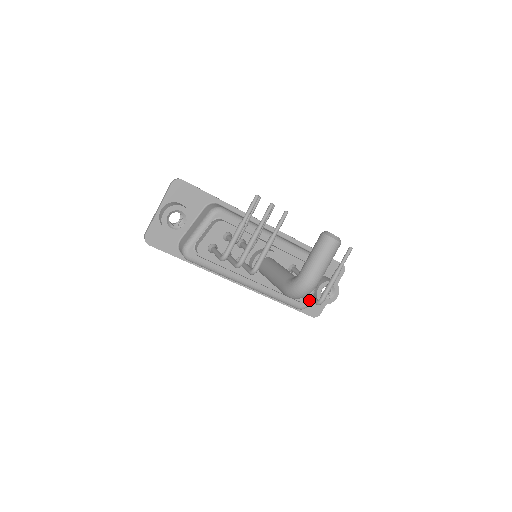
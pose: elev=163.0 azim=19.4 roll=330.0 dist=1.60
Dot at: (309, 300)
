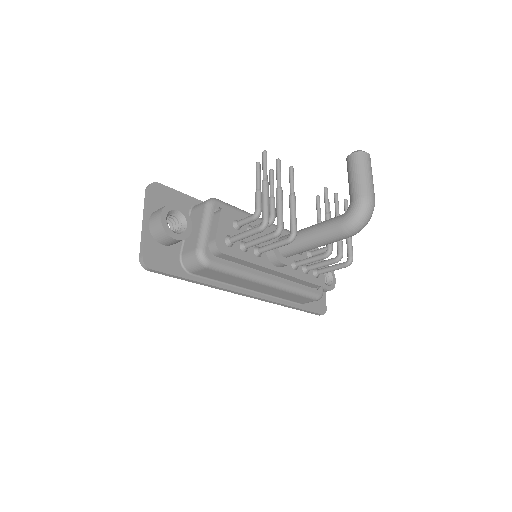
Dot at: occluded
